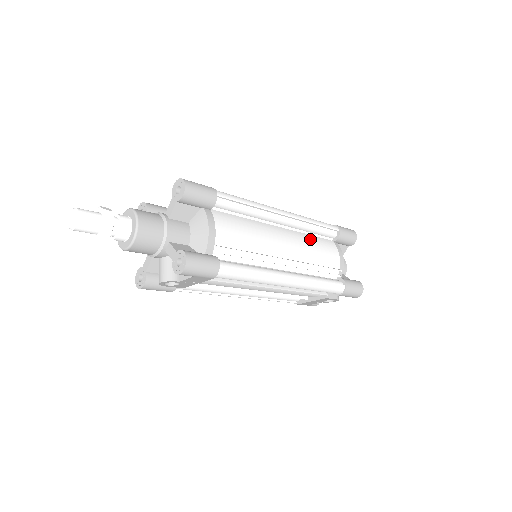
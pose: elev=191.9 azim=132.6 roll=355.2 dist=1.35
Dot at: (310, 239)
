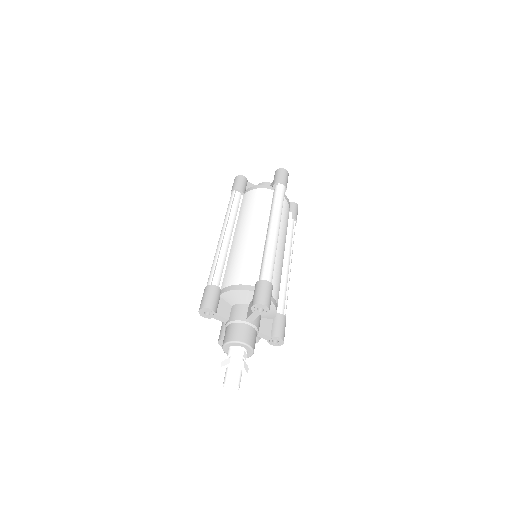
Dot at: (281, 218)
